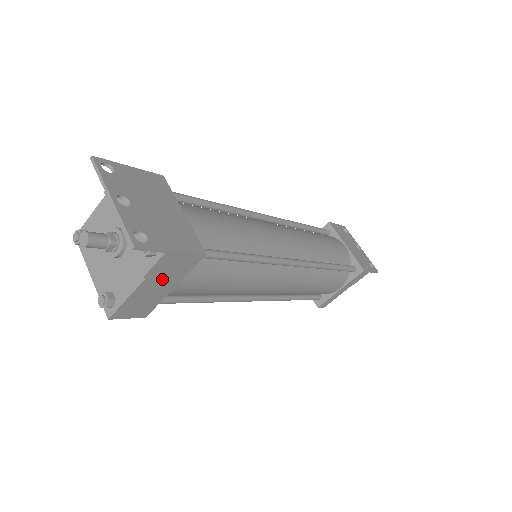
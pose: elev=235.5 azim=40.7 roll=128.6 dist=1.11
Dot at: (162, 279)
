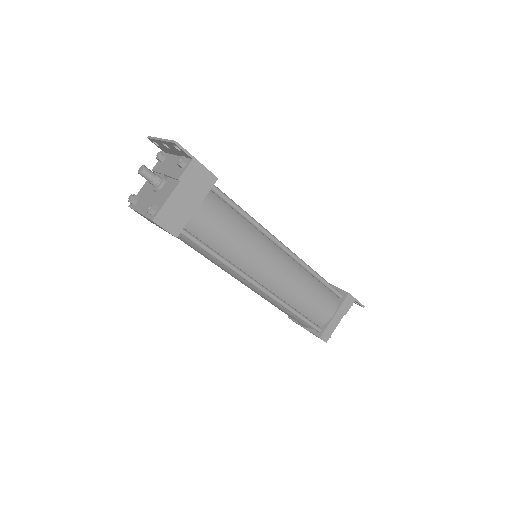
Dot at: (190, 191)
